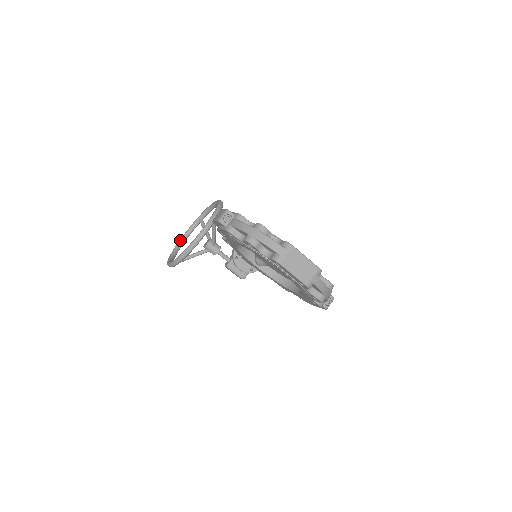
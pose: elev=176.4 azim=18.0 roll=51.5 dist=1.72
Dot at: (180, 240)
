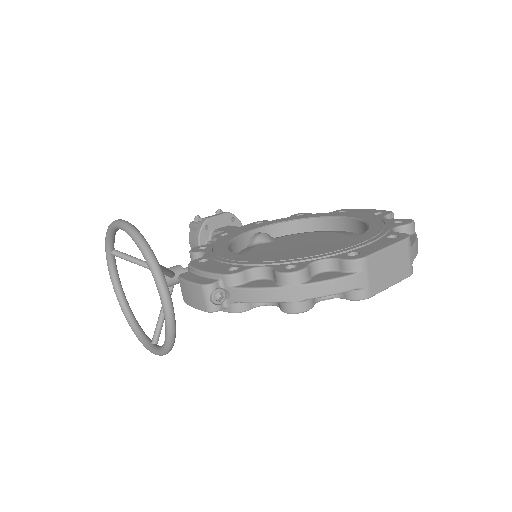
Dot at: (117, 297)
